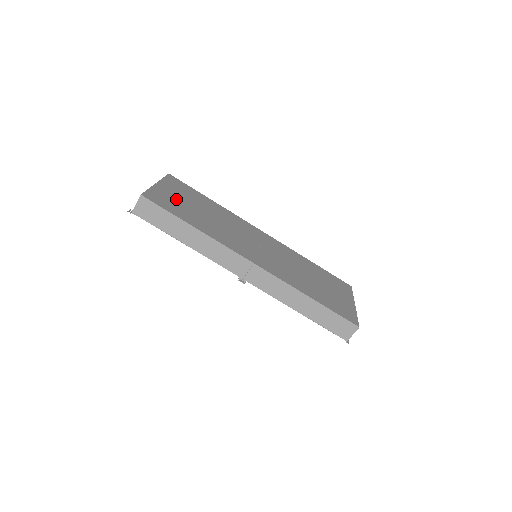
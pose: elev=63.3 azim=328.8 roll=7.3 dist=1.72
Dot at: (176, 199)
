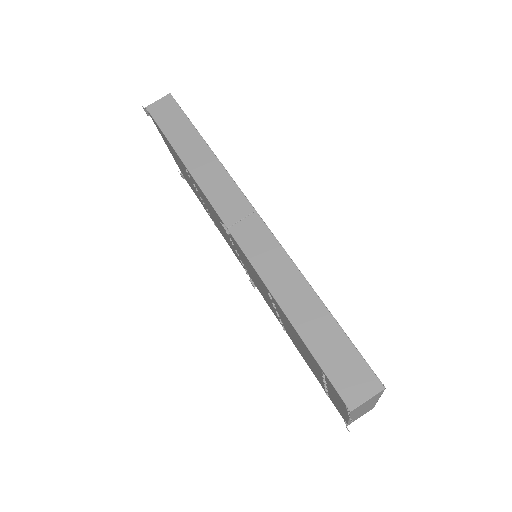
Dot at: occluded
